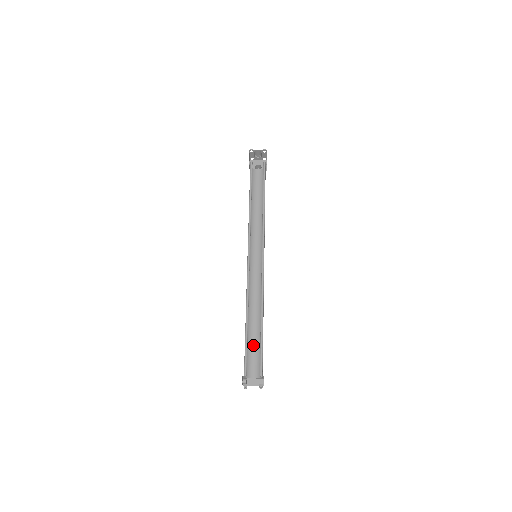
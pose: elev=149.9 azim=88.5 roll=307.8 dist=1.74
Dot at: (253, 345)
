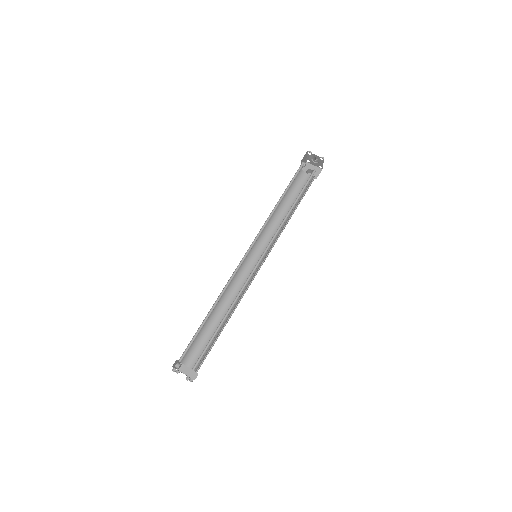
Dot at: (207, 337)
